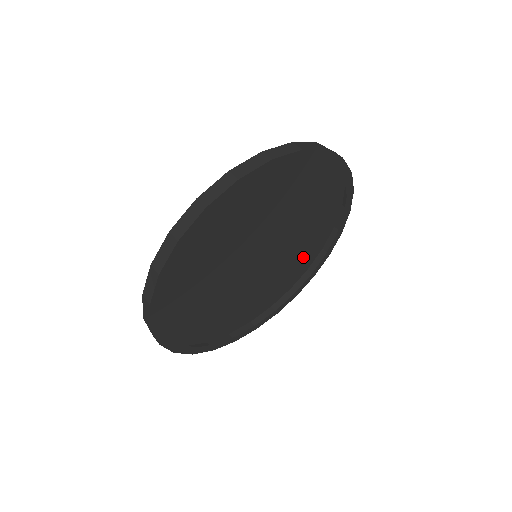
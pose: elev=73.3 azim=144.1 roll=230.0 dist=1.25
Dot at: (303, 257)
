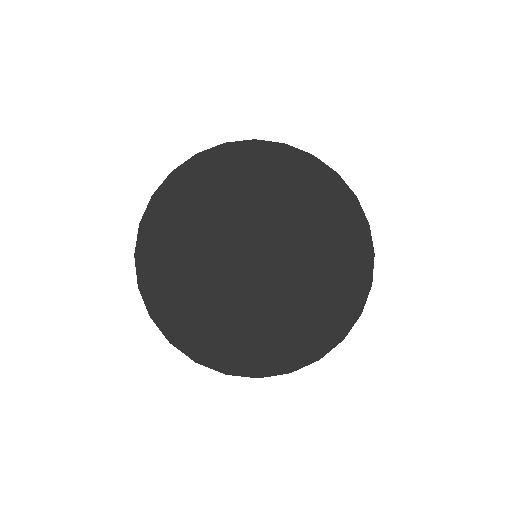
Dot at: (343, 266)
